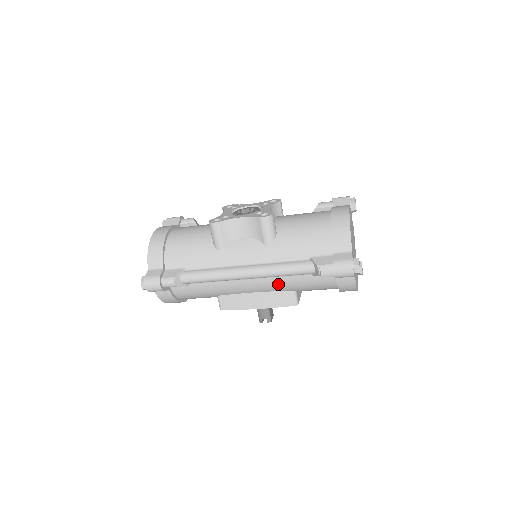
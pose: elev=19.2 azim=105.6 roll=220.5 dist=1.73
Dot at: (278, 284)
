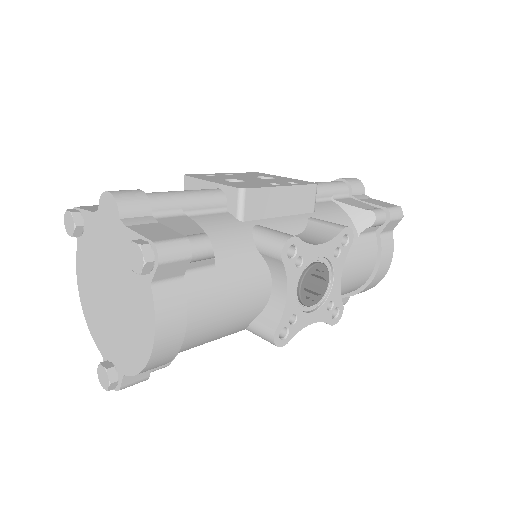
Dot at: occluded
